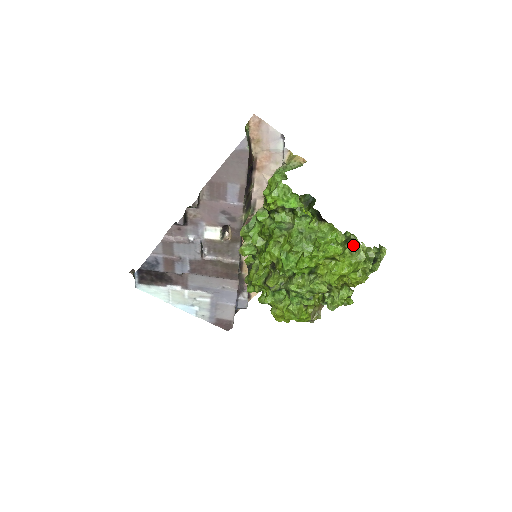
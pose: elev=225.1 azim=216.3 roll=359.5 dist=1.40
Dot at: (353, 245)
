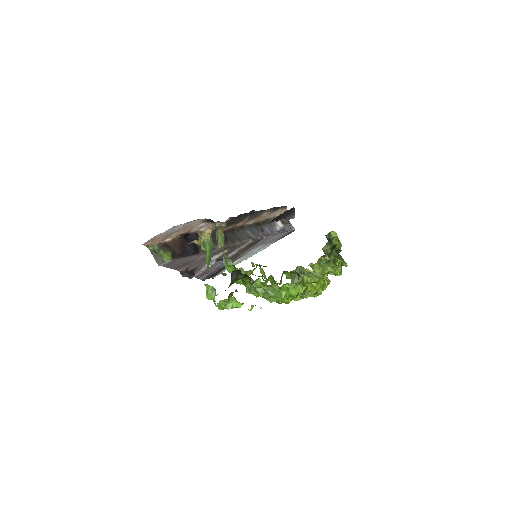
Dot at: (305, 273)
